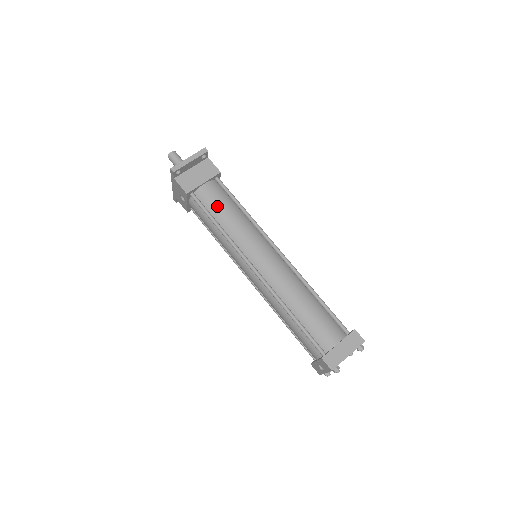
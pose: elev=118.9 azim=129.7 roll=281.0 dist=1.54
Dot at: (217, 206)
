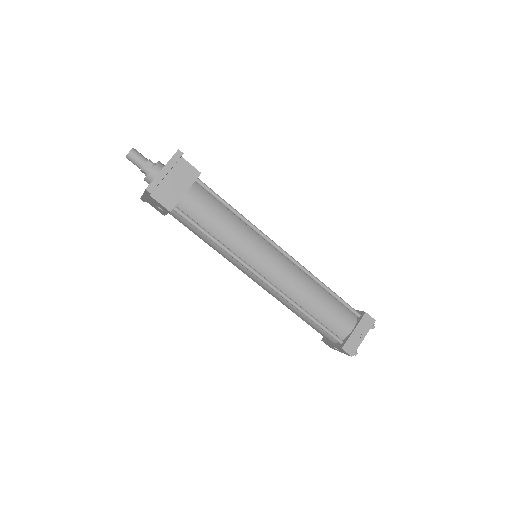
Dot at: (208, 217)
